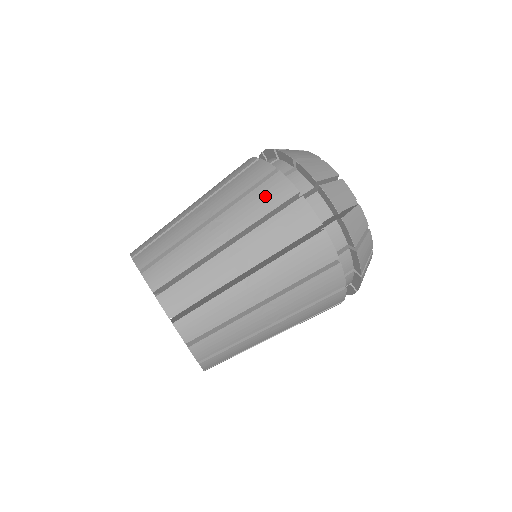
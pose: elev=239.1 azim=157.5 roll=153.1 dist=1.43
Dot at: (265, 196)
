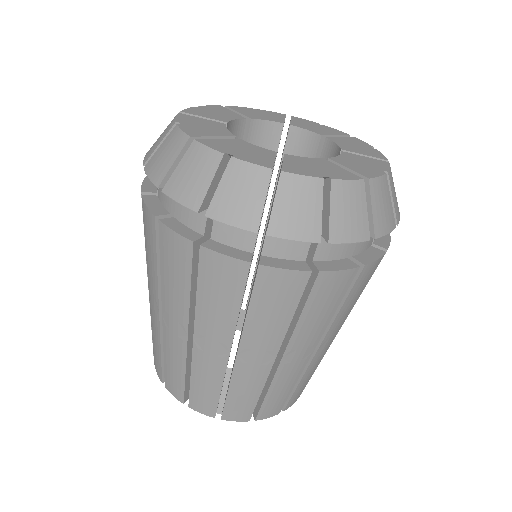
Dot at: (147, 240)
